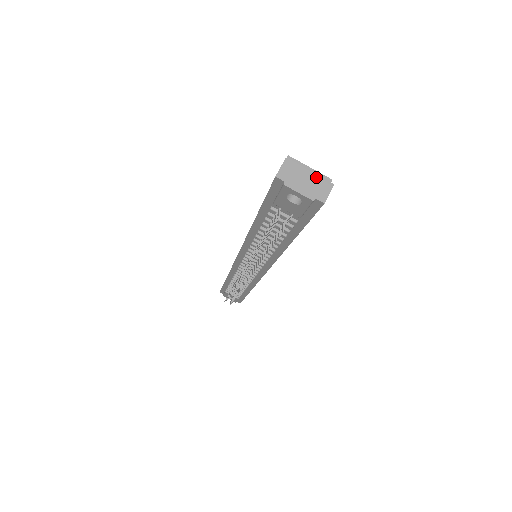
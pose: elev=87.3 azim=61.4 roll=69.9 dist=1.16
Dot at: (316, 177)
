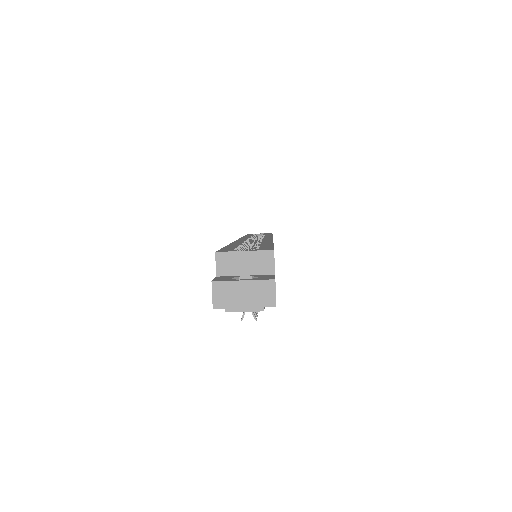
Dot at: (253, 283)
